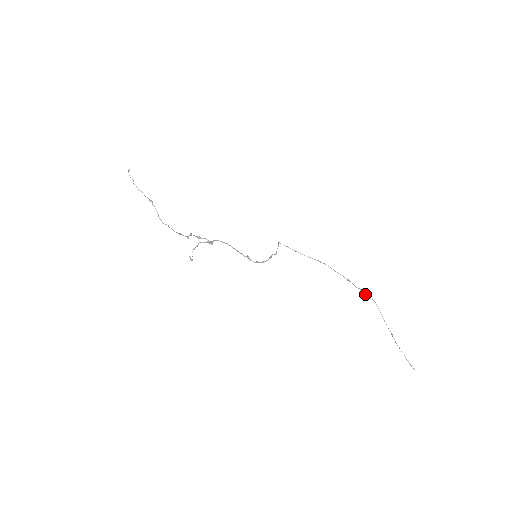
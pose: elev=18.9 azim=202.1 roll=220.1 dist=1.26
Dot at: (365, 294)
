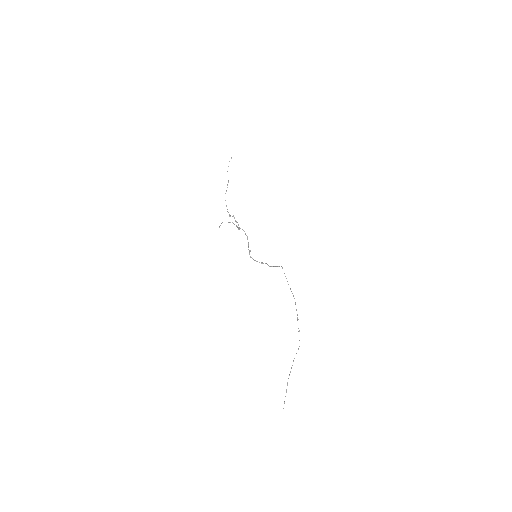
Dot at: occluded
